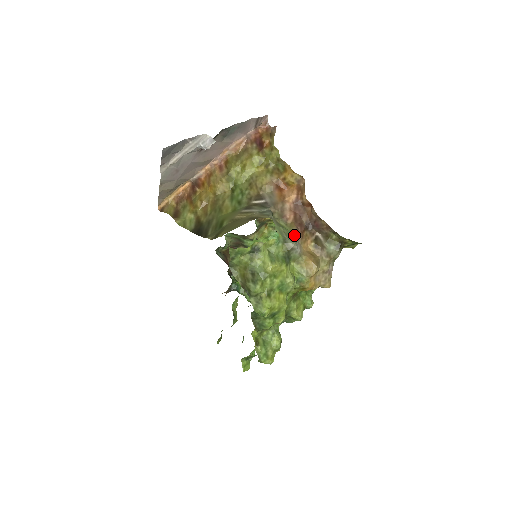
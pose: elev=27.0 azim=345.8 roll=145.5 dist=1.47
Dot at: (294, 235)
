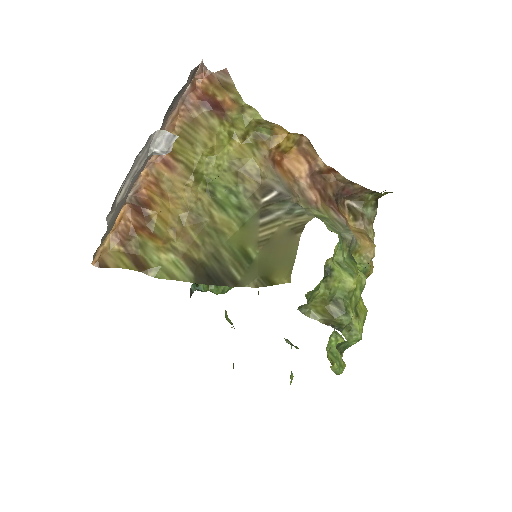
Dot at: (339, 221)
